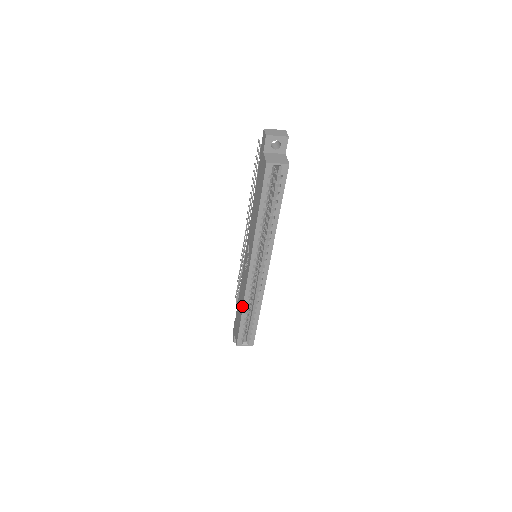
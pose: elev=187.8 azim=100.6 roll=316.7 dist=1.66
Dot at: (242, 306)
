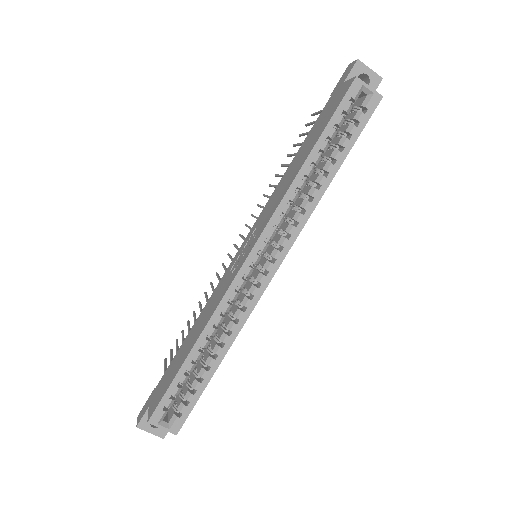
Dot at: (200, 331)
